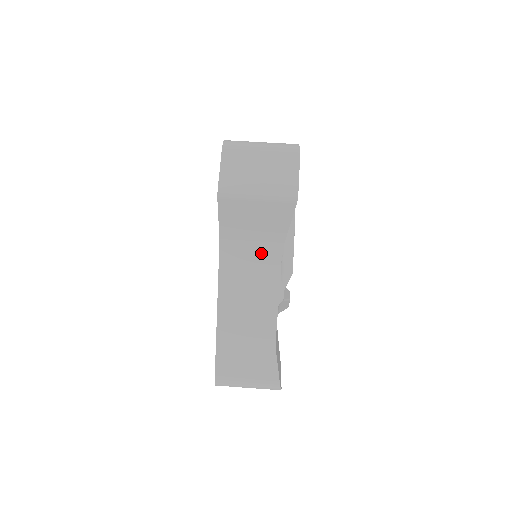
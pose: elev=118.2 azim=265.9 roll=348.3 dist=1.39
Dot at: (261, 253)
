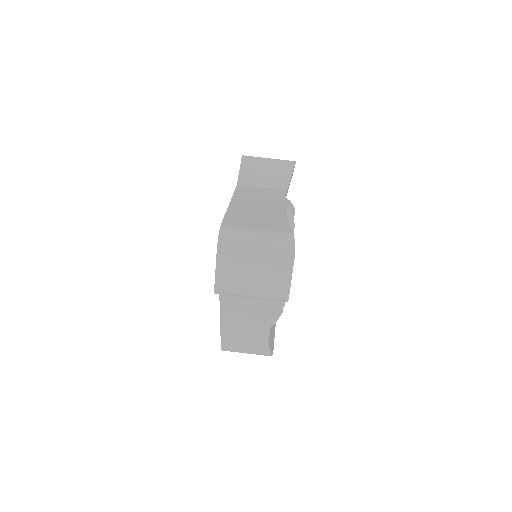
Dot at: (256, 302)
